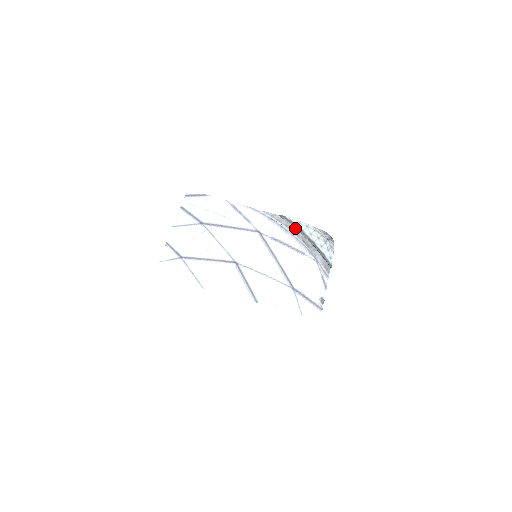
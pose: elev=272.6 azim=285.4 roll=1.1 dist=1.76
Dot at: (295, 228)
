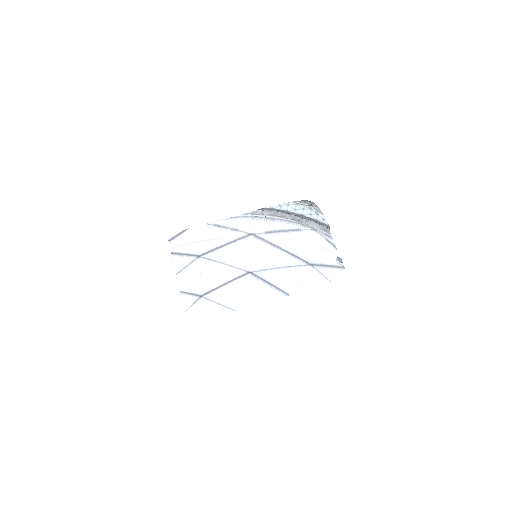
Dot at: (279, 212)
